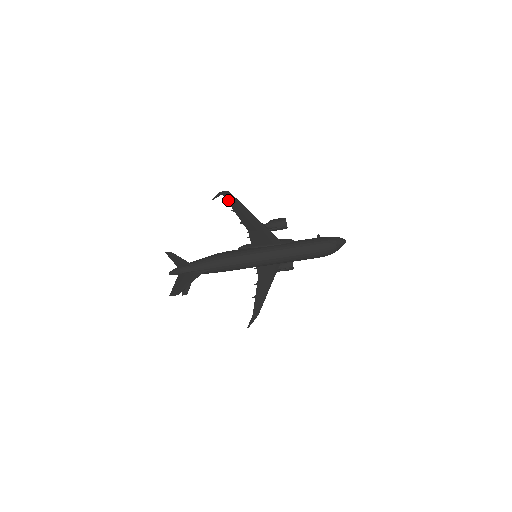
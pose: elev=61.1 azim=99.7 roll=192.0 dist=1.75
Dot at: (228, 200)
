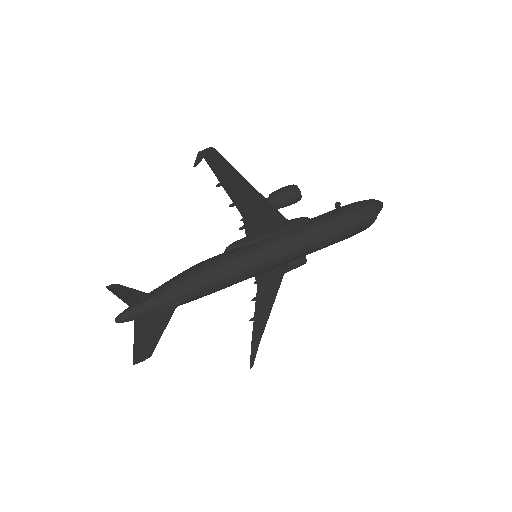
Dot at: (212, 166)
